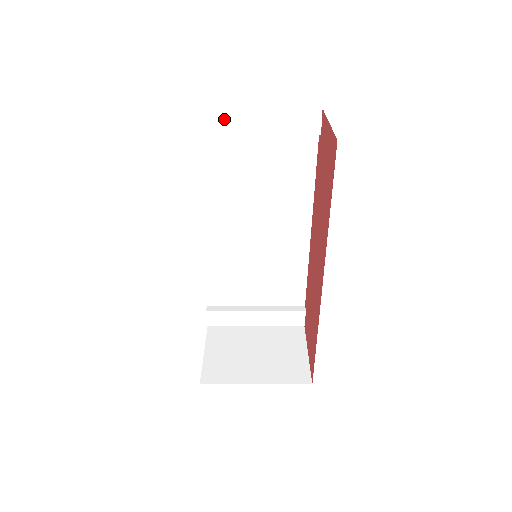
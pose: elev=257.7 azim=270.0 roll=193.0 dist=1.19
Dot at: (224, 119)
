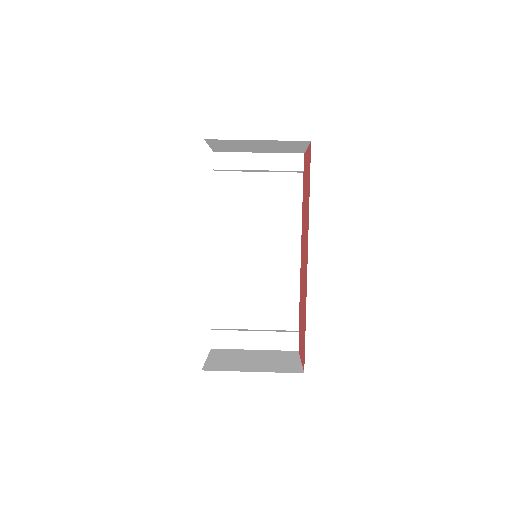
Dot at: (237, 159)
